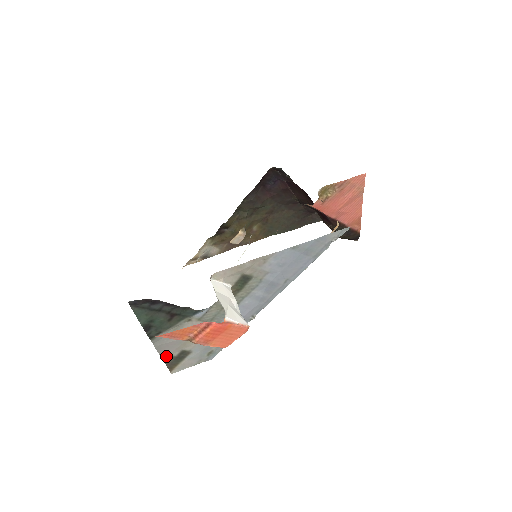
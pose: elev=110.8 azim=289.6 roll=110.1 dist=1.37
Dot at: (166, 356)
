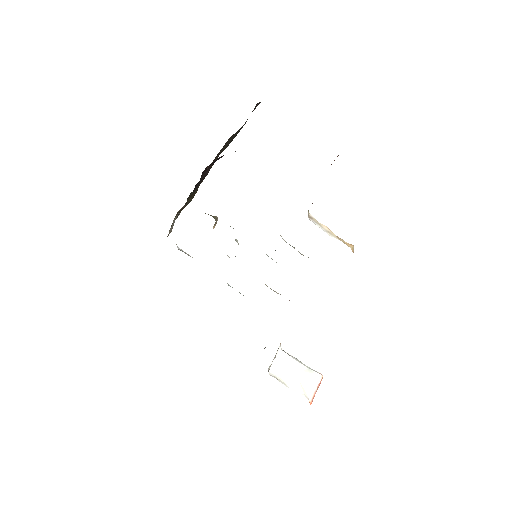
Dot at: occluded
